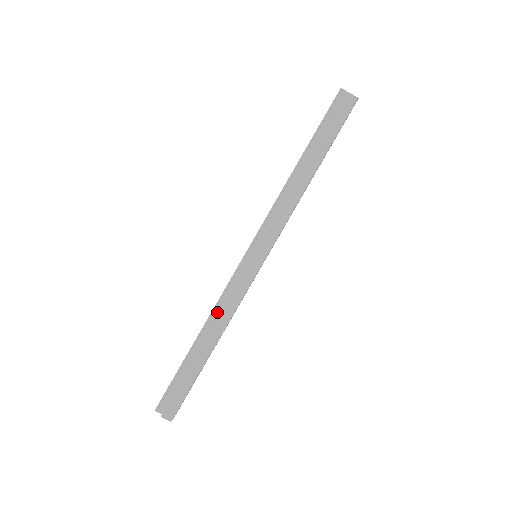
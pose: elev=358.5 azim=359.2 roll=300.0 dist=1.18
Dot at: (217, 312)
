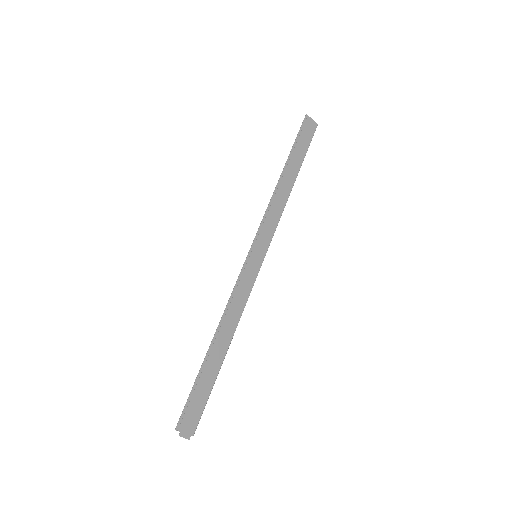
Dot at: (228, 313)
